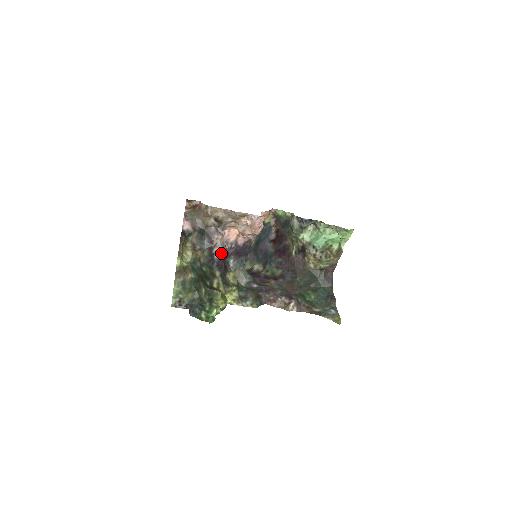
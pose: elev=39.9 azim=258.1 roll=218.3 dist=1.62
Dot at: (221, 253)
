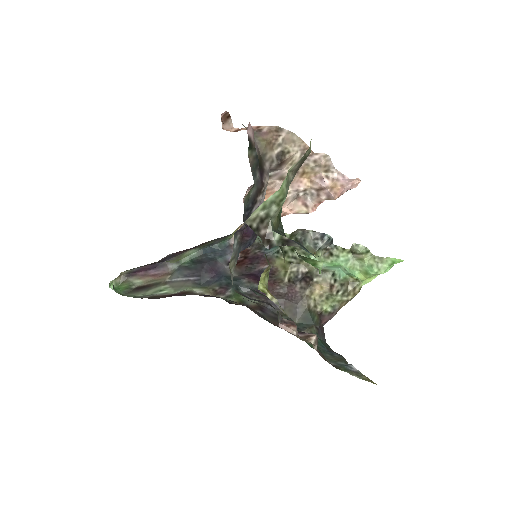
Dot at: occluded
